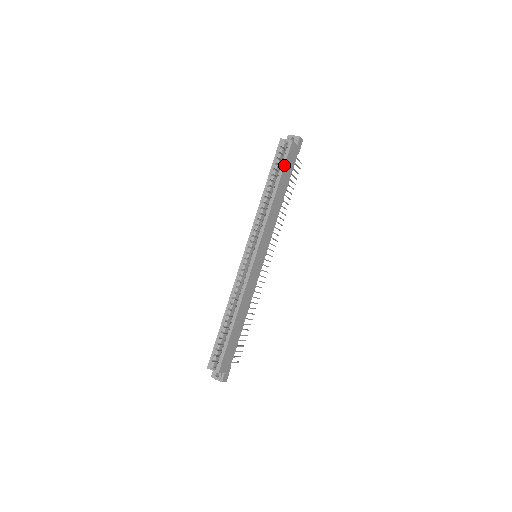
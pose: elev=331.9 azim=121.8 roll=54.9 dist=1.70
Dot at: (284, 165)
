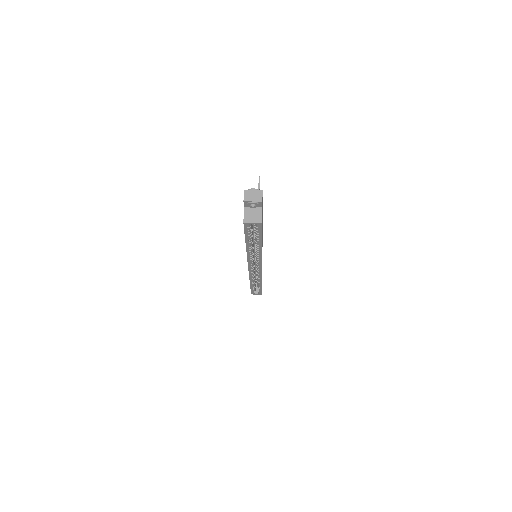
Dot at: (261, 236)
